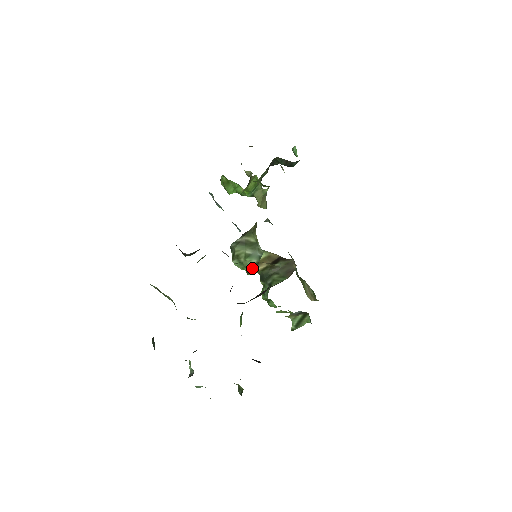
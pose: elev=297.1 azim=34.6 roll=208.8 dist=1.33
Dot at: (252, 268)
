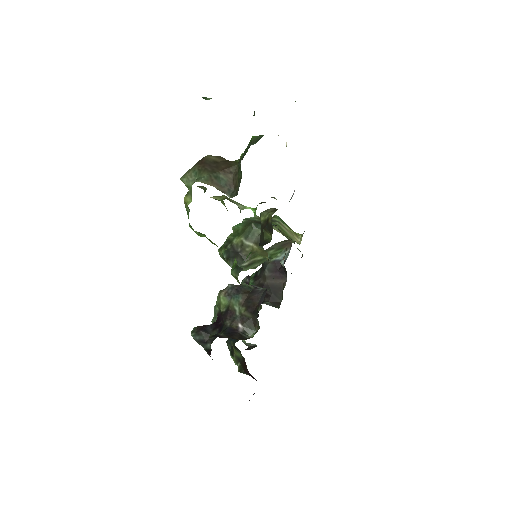
Dot at: occluded
